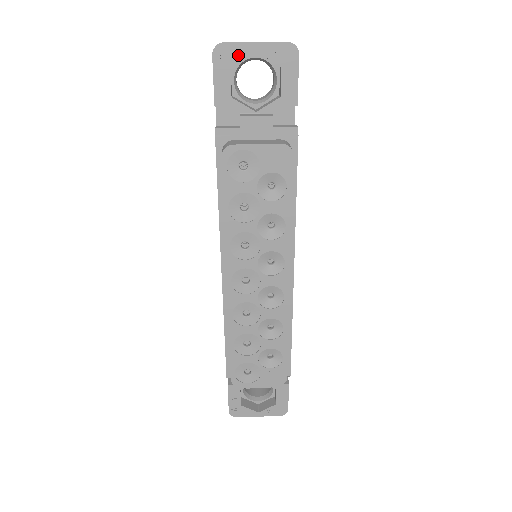
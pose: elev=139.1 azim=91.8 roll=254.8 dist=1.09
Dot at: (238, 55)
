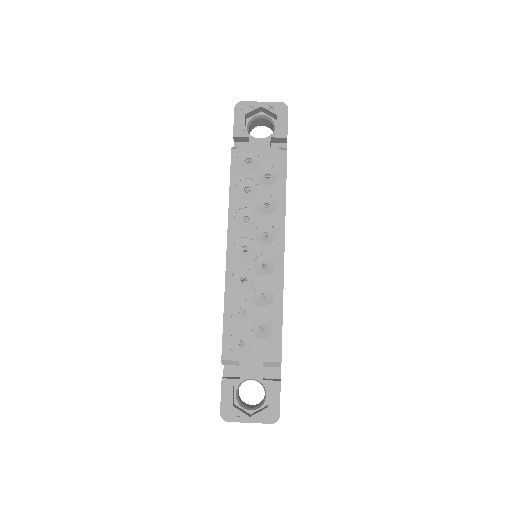
Dot at: (250, 108)
